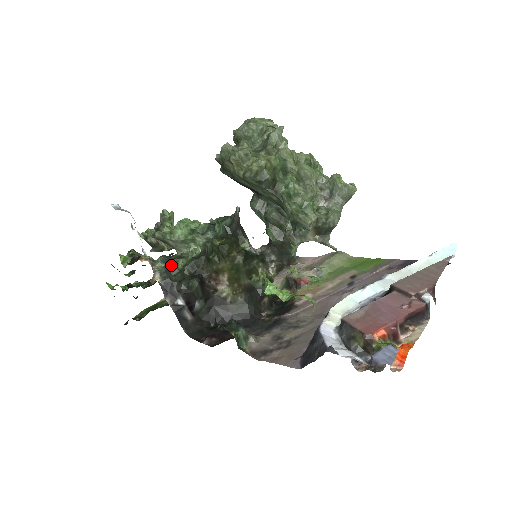
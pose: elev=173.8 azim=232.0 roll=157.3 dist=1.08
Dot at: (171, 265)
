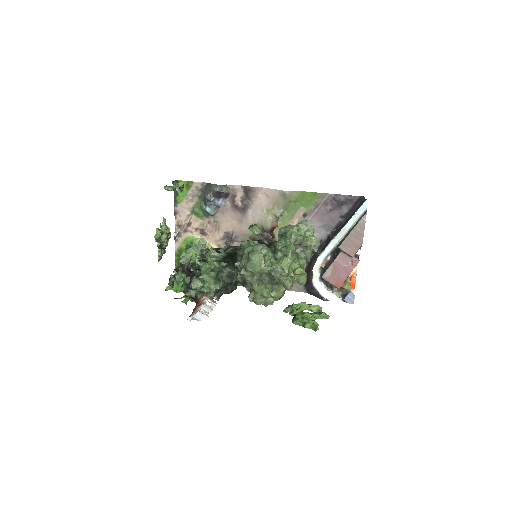
Dot at: (216, 289)
